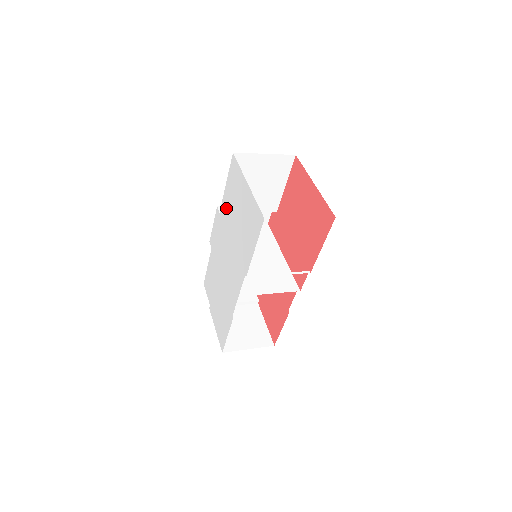
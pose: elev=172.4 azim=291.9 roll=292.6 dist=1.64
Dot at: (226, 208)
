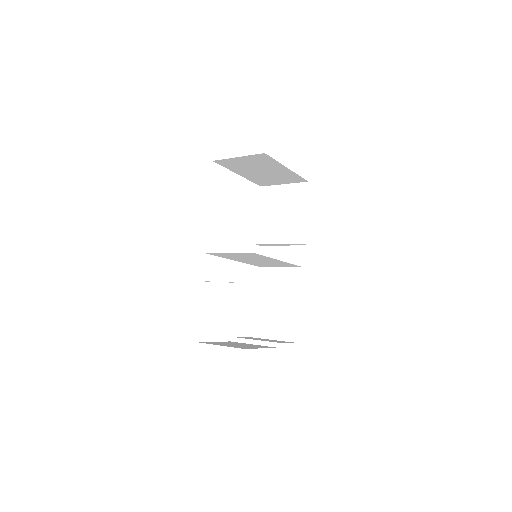
Dot at: occluded
